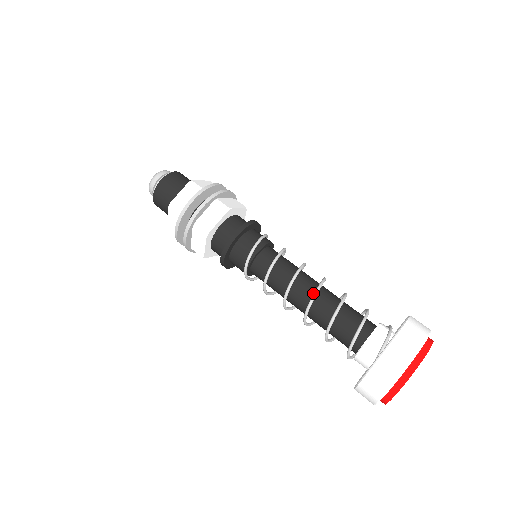
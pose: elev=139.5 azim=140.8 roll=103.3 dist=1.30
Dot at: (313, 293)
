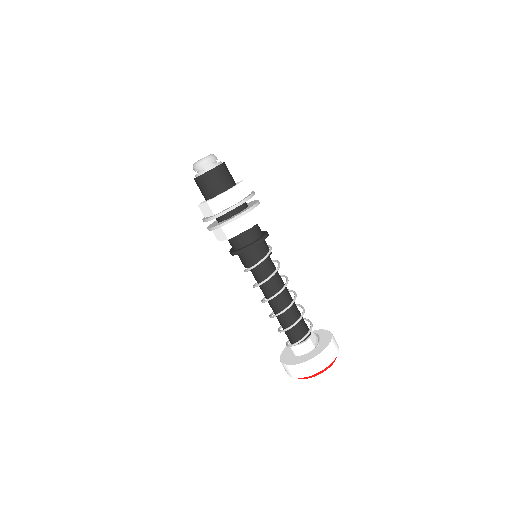
Dot at: (290, 297)
